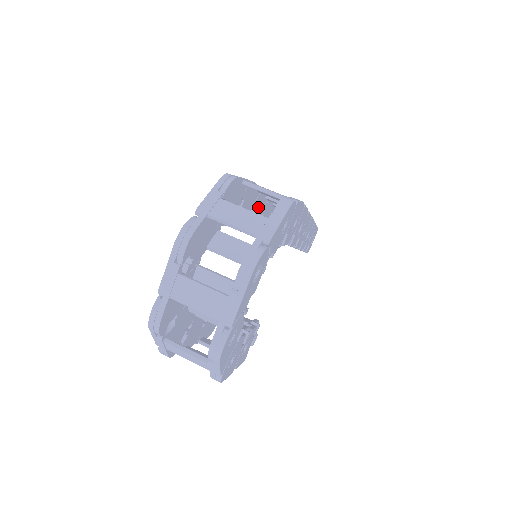
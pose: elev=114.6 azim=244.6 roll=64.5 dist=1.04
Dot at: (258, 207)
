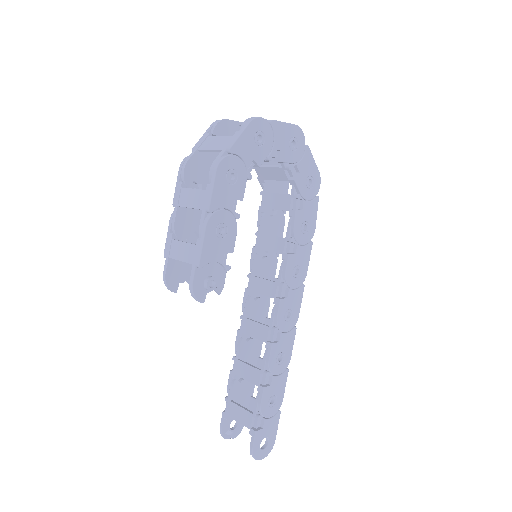
Dot at: (268, 267)
